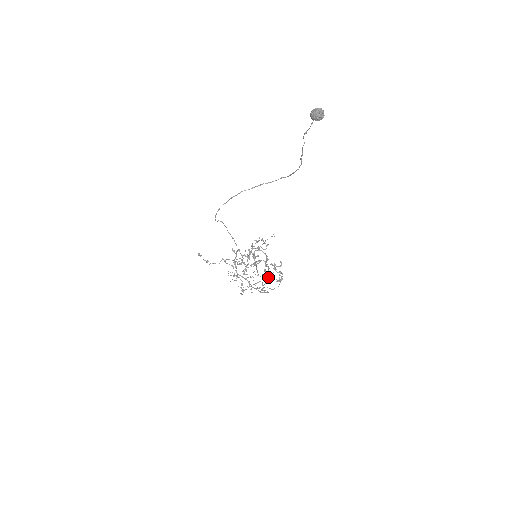
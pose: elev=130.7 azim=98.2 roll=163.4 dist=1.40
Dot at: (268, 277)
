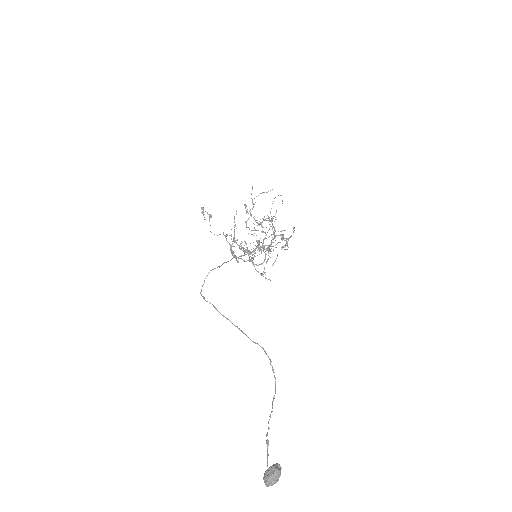
Dot at: occluded
